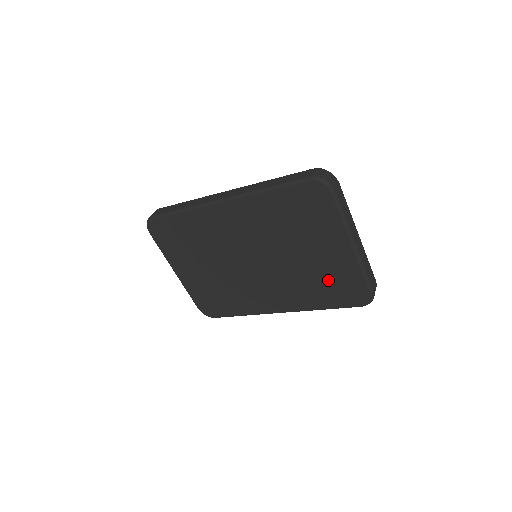
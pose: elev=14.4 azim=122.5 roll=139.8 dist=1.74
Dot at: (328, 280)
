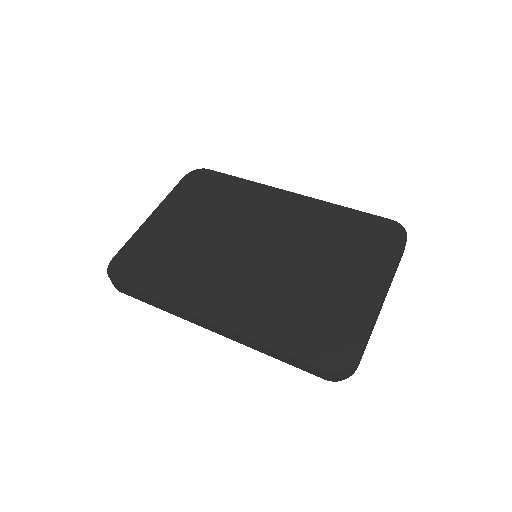
Dot at: occluded
